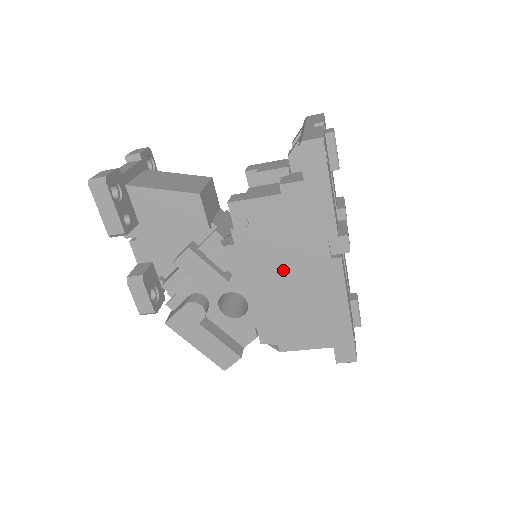
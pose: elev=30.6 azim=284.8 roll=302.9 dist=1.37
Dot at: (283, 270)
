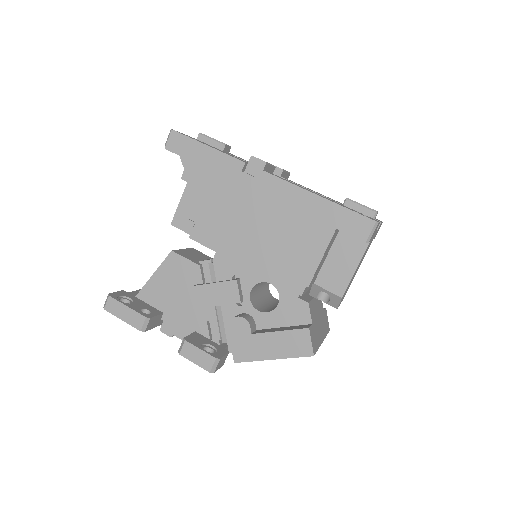
Dot at: (244, 223)
